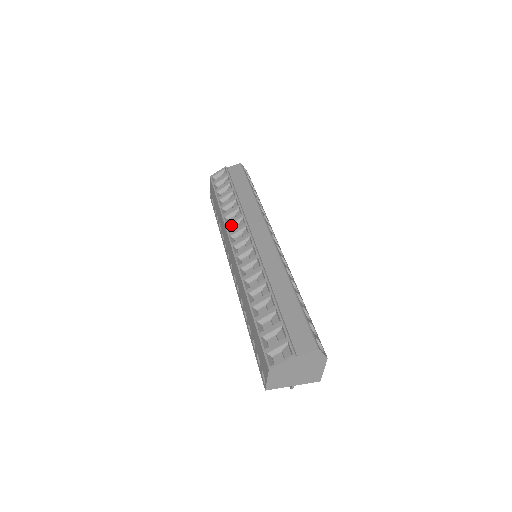
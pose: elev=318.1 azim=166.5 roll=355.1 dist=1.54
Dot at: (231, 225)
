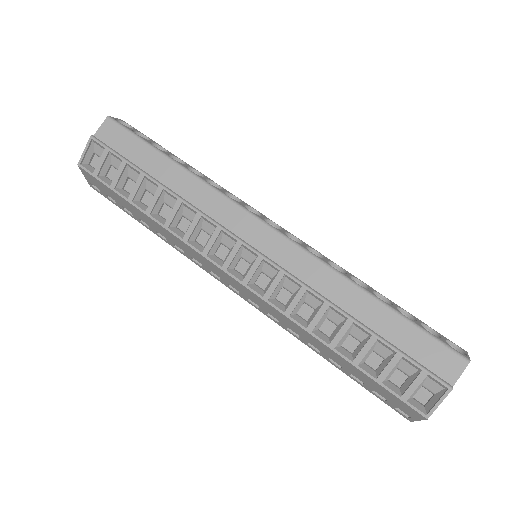
Dot at: (192, 236)
